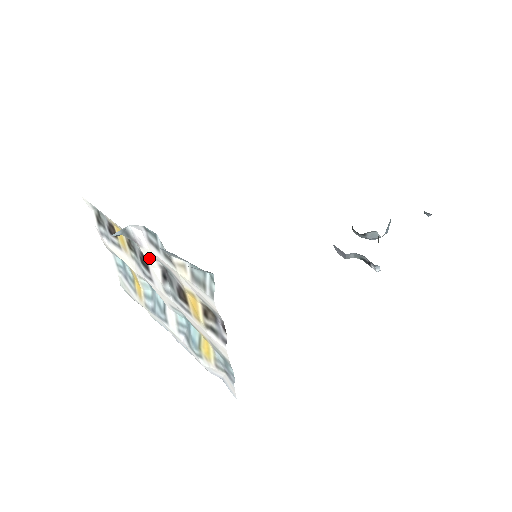
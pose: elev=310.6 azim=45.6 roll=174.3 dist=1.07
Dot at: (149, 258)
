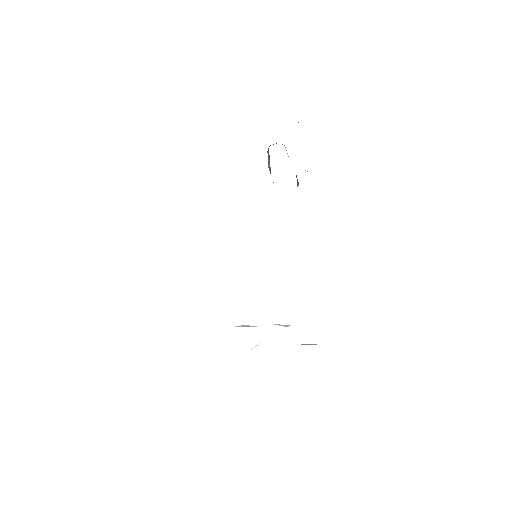
Dot at: occluded
